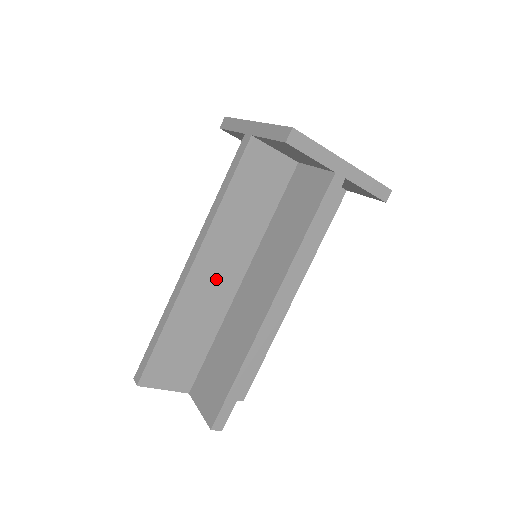
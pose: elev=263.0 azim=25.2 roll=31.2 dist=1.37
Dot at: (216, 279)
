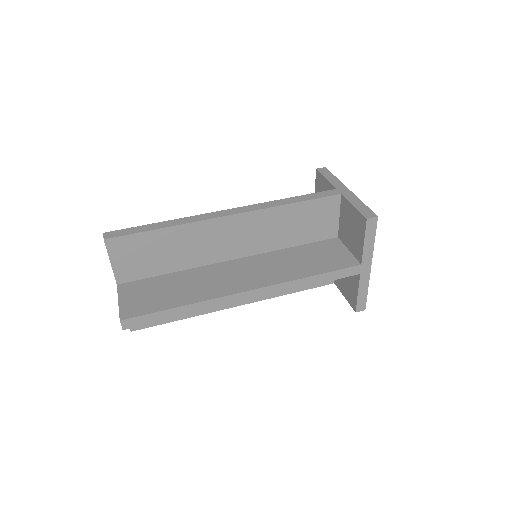
Dot at: occluded
